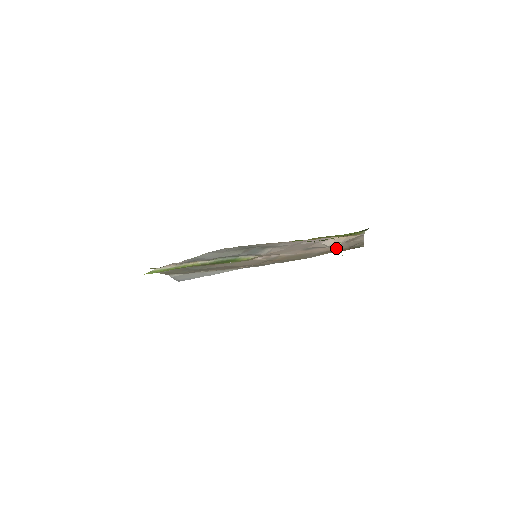
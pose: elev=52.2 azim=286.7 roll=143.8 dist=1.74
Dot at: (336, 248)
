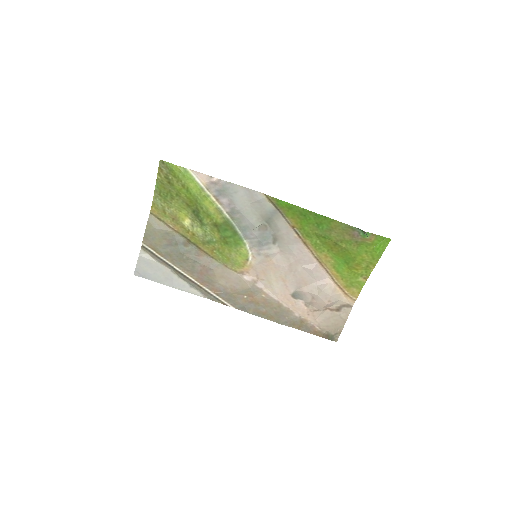
Dot at: (314, 323)
